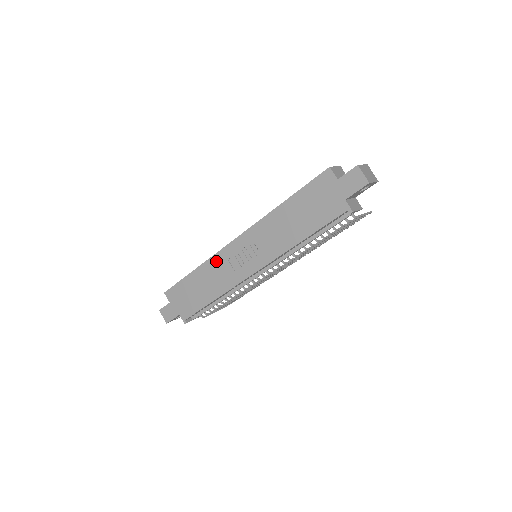
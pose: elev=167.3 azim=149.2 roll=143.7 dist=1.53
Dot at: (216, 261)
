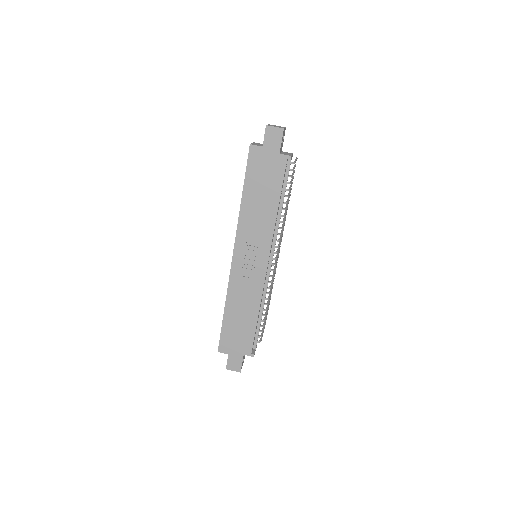
Dot at: (234, 286)
